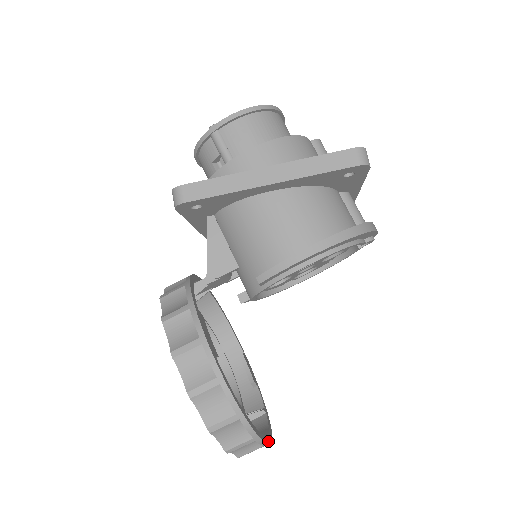
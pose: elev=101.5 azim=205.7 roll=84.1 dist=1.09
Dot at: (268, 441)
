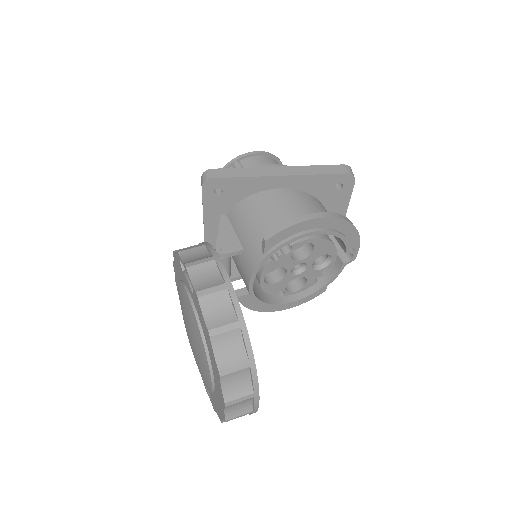
Dot at: (258, 391)
